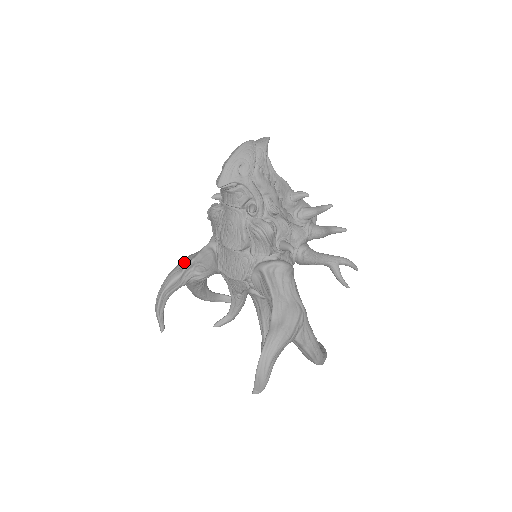
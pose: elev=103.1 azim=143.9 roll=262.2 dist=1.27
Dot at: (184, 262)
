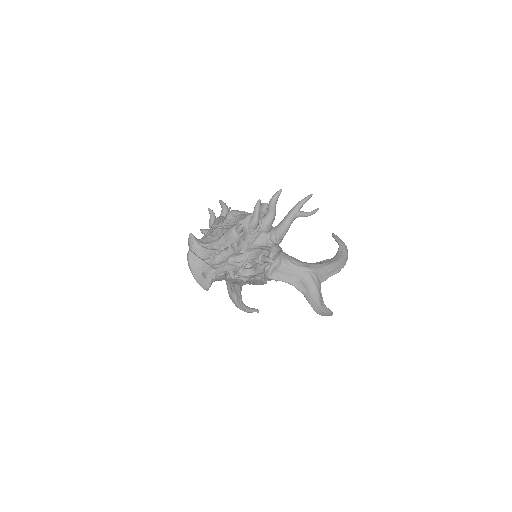
Dot at: (228, 285)
